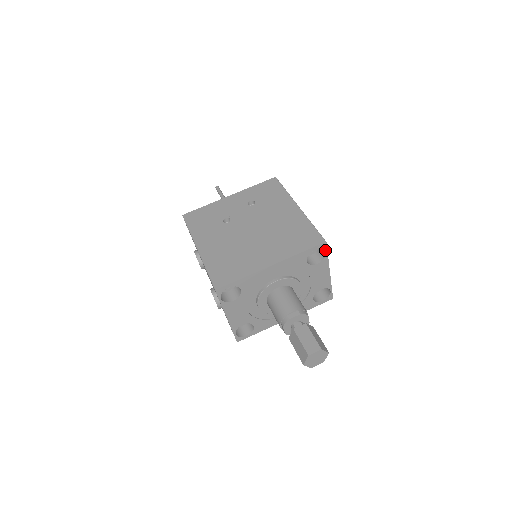
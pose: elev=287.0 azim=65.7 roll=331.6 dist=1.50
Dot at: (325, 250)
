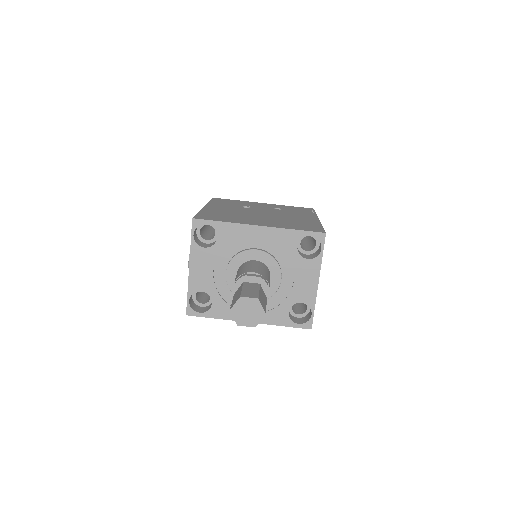
Dot at: (322, 245)
